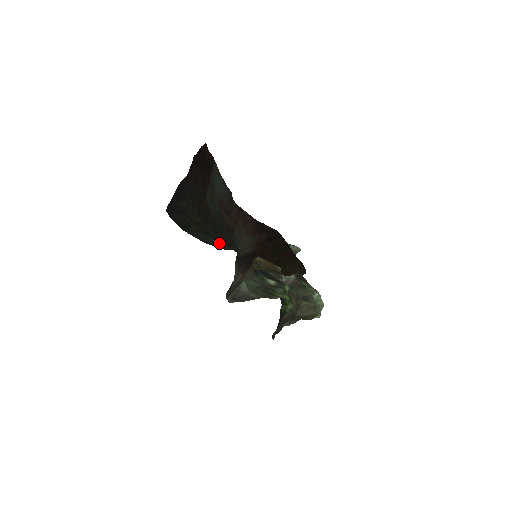
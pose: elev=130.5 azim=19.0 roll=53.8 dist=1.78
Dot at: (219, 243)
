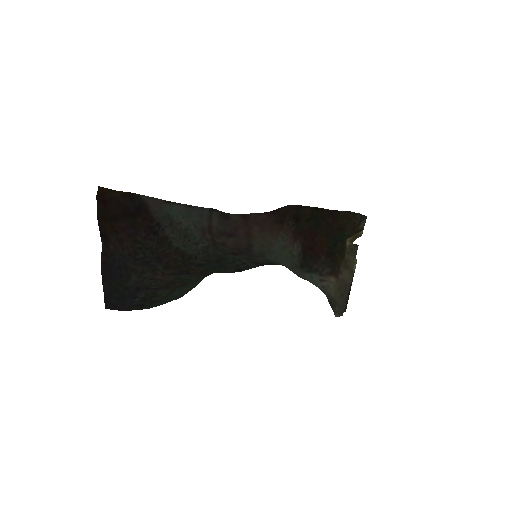
Dot at: (197, 283)
